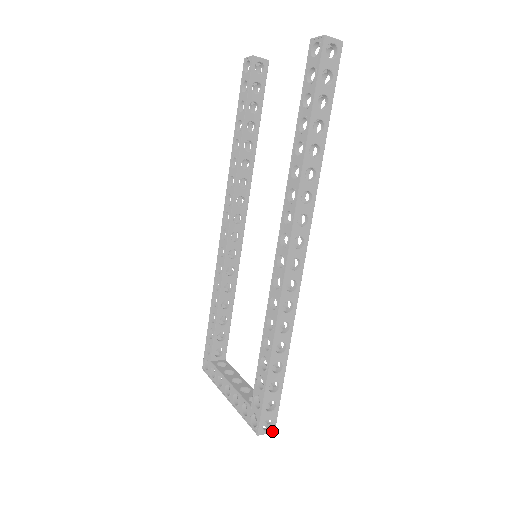
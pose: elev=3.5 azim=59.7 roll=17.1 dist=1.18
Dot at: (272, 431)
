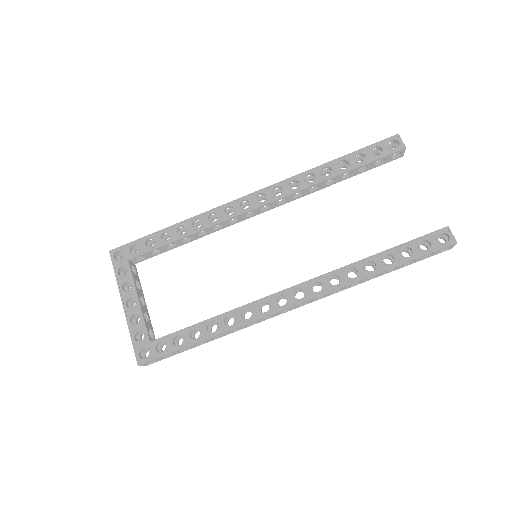
Dot at: (146, 365)
